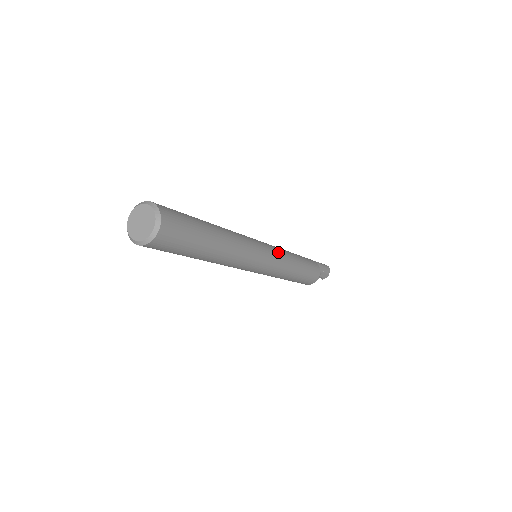
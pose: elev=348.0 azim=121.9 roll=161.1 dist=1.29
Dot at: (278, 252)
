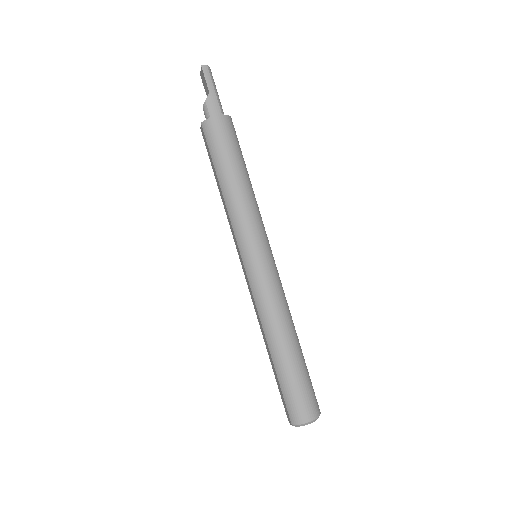
Dot at: (263, 229)
